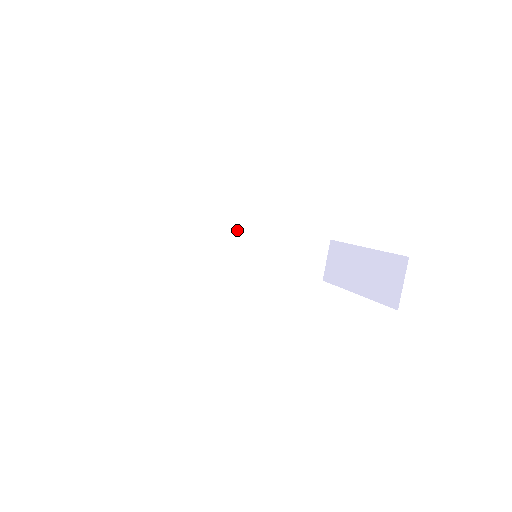
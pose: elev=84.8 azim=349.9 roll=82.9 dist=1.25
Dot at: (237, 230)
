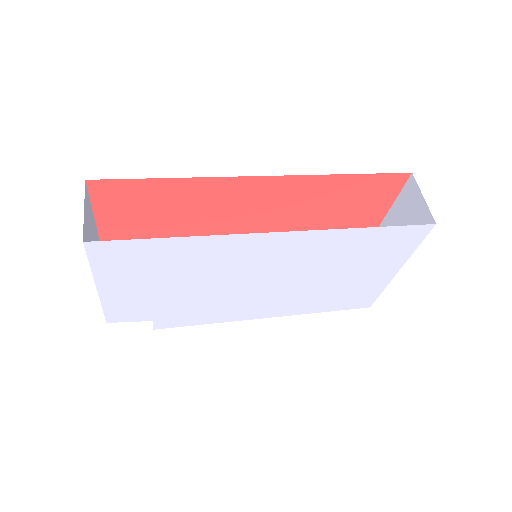
Dot at: occluded
